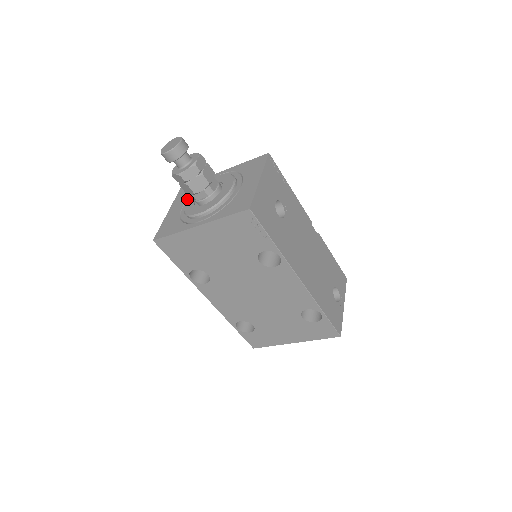
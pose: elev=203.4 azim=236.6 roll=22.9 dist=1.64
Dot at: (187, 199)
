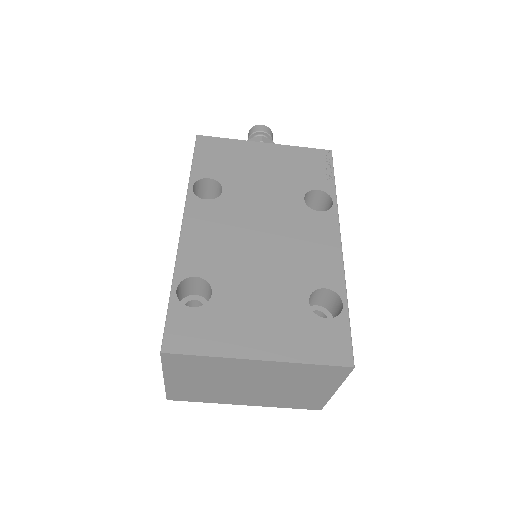
Dot at: occluded
